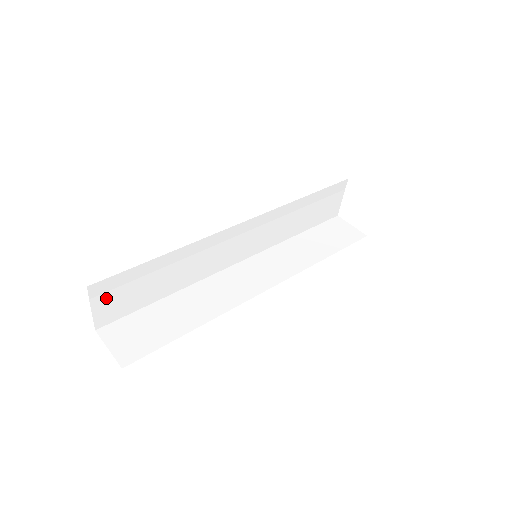
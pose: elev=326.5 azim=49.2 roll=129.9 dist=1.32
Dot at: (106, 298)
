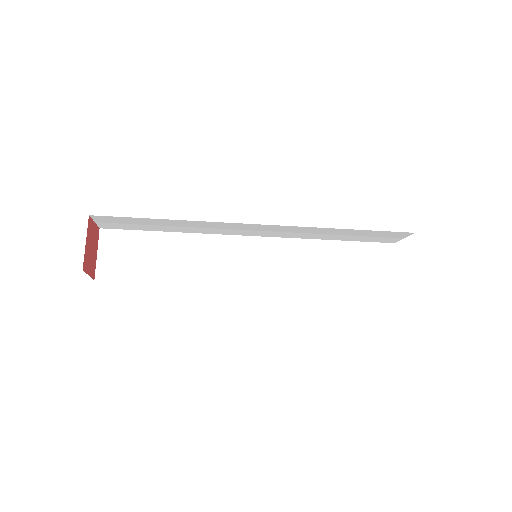
Dot at: (112, 250)
